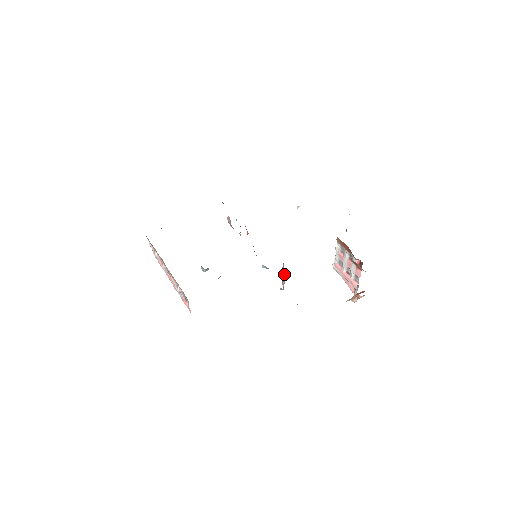
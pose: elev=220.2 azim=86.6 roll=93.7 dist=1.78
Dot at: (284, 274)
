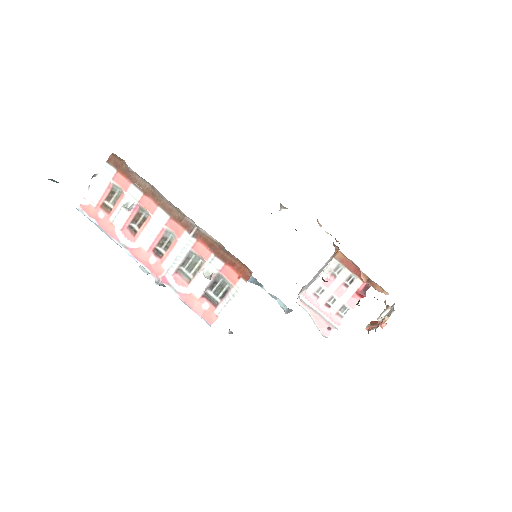
Dot at: occluded
